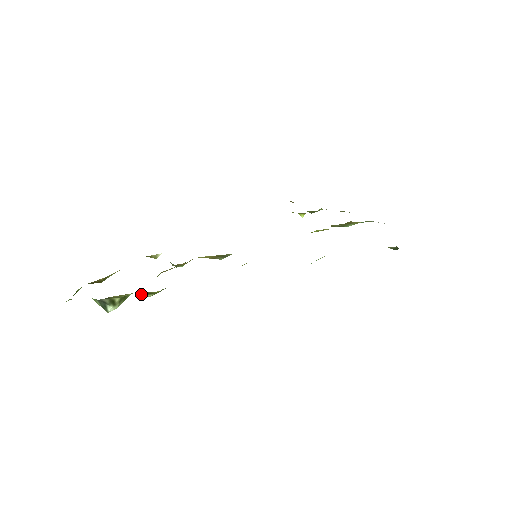
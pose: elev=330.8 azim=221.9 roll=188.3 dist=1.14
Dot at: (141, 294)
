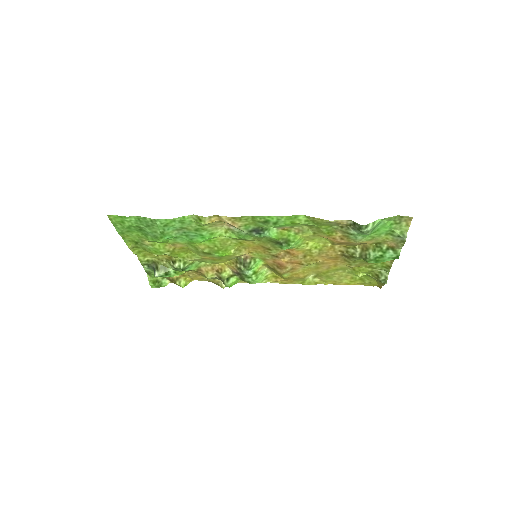
Dot at: (172, 265)
